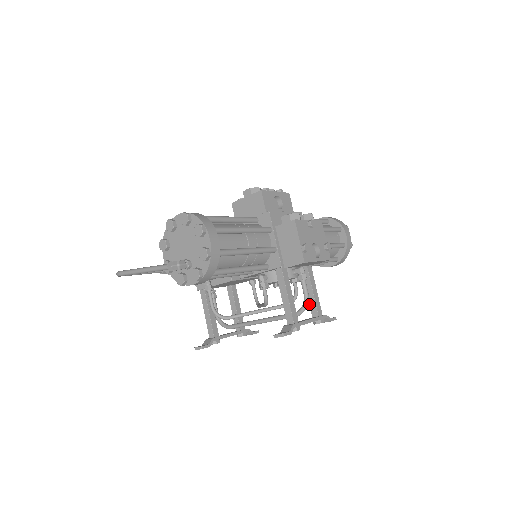
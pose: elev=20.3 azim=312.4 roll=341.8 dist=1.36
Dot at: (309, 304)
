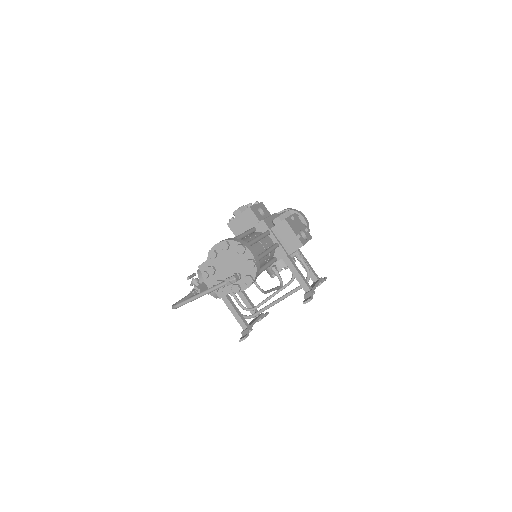
Dot at: occluded
